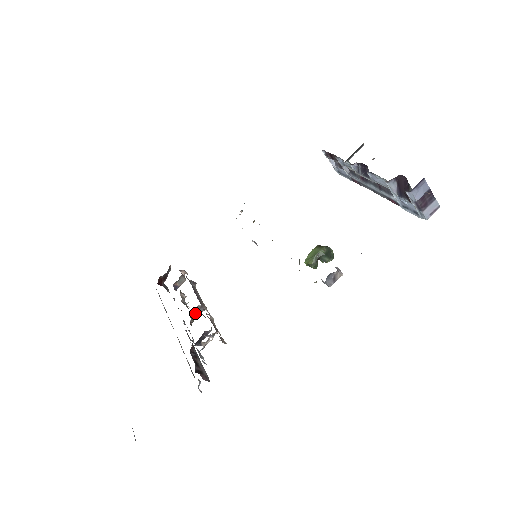
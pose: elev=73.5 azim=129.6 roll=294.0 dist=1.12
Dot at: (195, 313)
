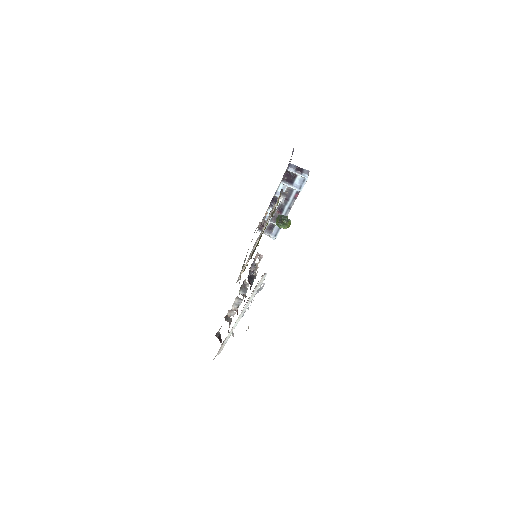
Dot at: (243, 292)
